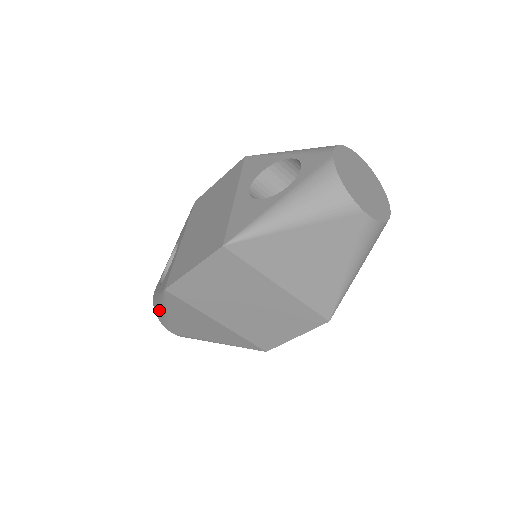
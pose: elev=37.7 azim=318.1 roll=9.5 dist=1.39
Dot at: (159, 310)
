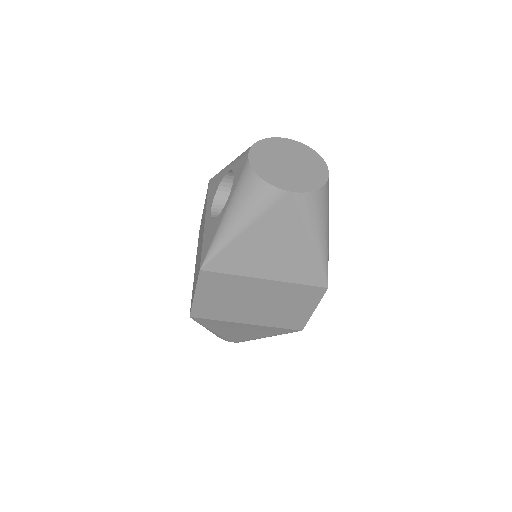
Dot at: occluded
